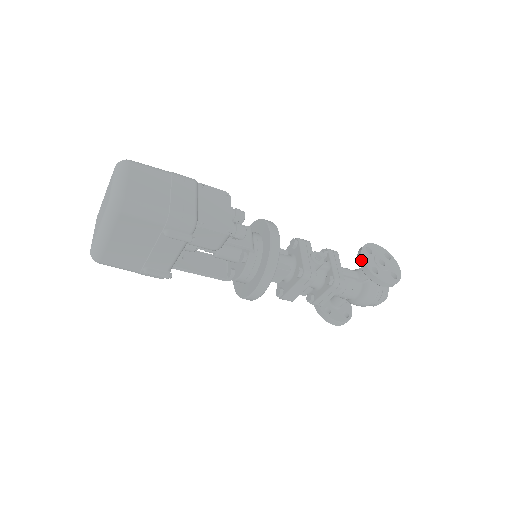
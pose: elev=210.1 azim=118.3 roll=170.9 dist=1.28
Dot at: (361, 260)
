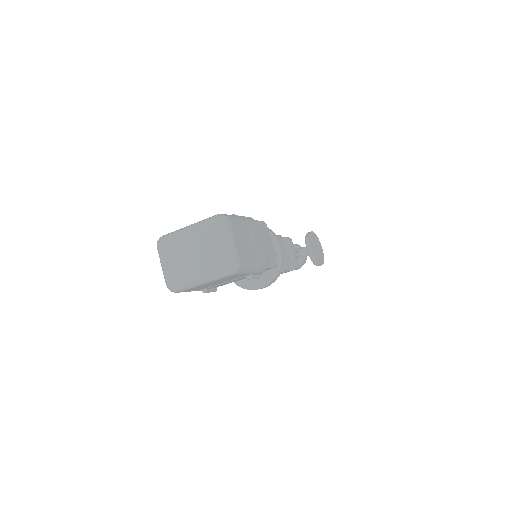
Dot at: (311, 250)
